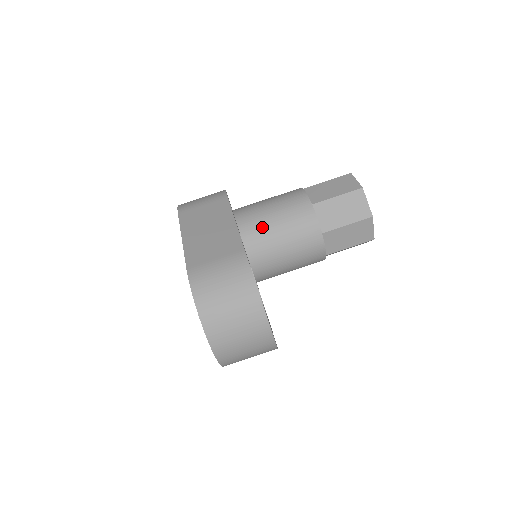
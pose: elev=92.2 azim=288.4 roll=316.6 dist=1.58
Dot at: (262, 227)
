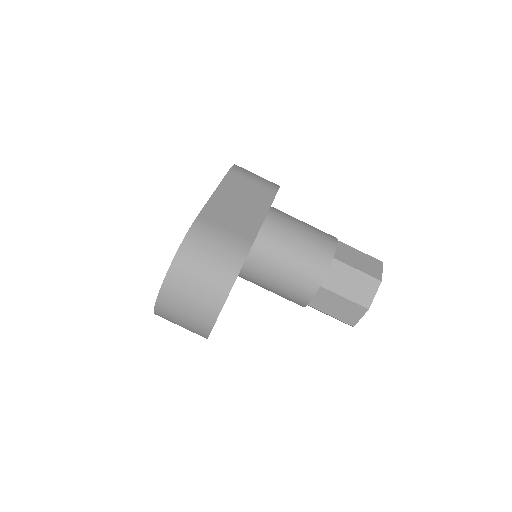
Dot at: (281, 239)
